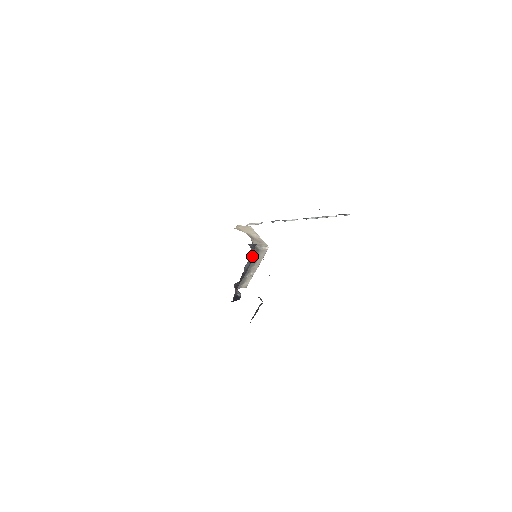
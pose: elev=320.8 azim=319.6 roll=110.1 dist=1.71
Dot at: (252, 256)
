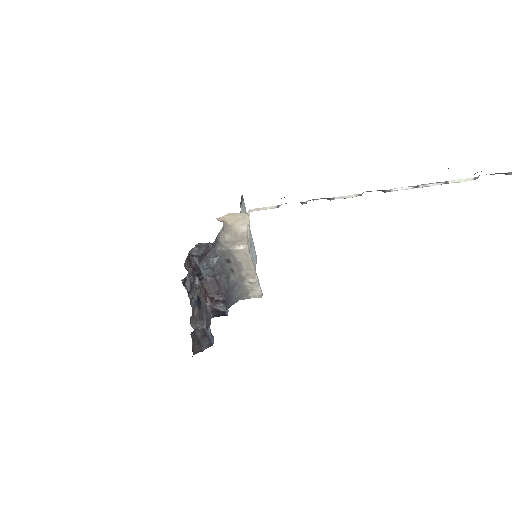
Dot at: (224, 258)
